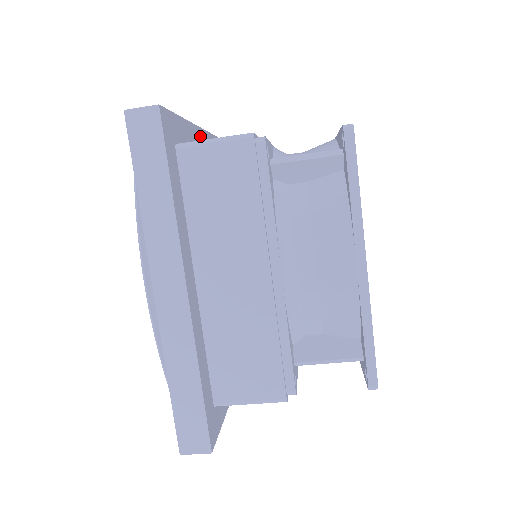
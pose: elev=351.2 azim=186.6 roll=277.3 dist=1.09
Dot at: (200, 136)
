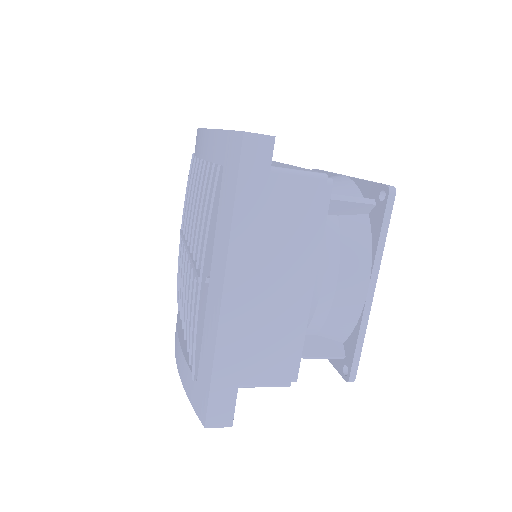
Dot at: occluded
